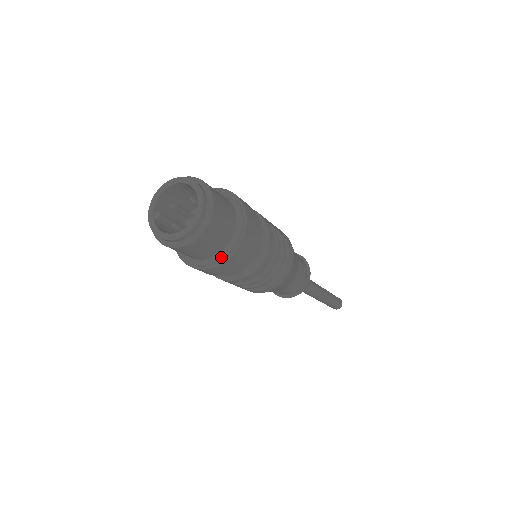
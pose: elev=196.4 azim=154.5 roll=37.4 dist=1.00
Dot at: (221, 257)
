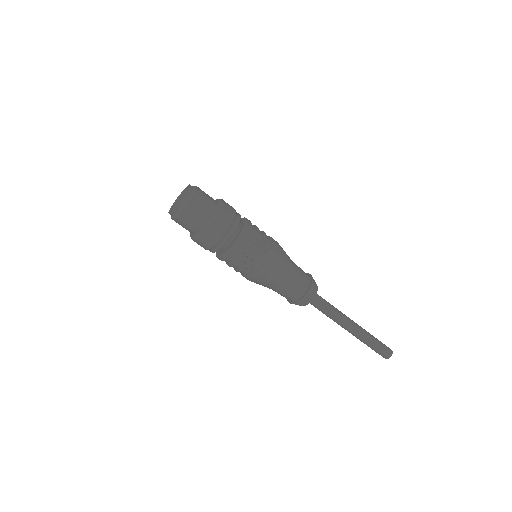
Dot at: (218, 202)
